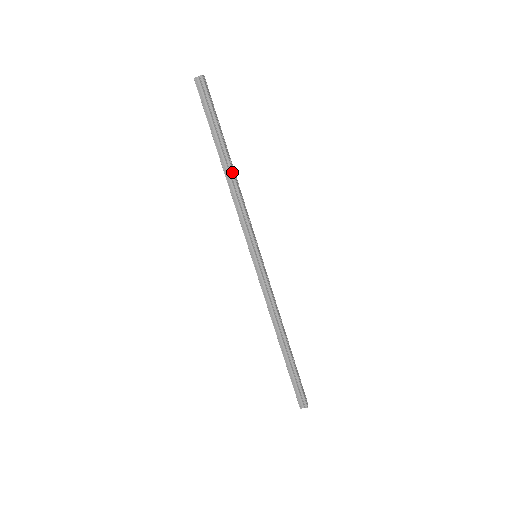
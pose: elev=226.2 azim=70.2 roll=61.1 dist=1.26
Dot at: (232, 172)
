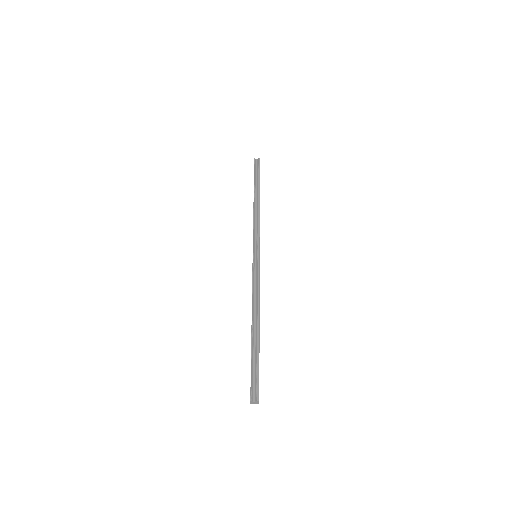
Dot at: (259, 202)
